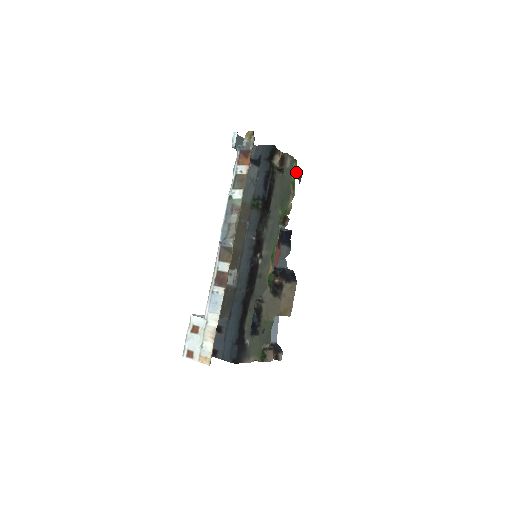
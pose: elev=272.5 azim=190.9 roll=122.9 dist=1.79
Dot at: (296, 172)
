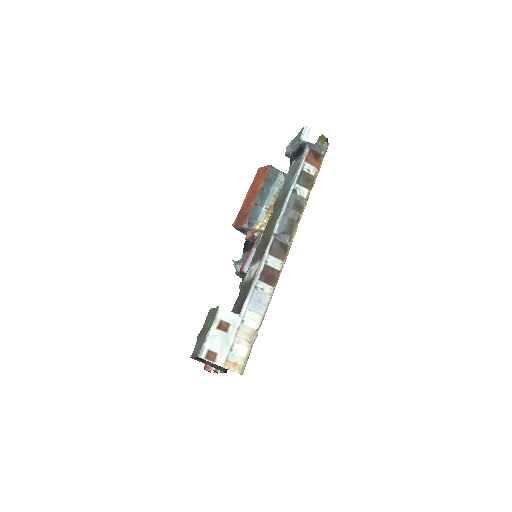
Dot at: occluded
